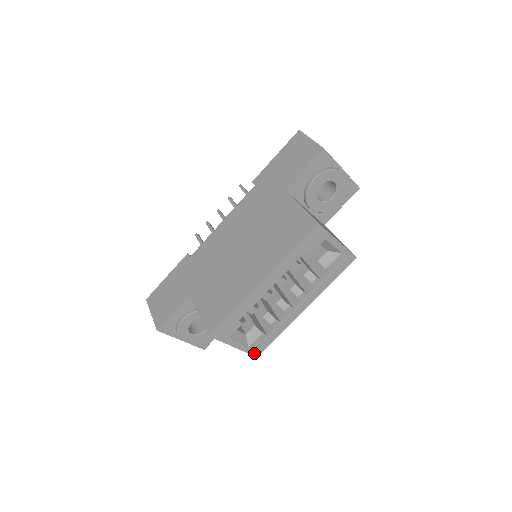
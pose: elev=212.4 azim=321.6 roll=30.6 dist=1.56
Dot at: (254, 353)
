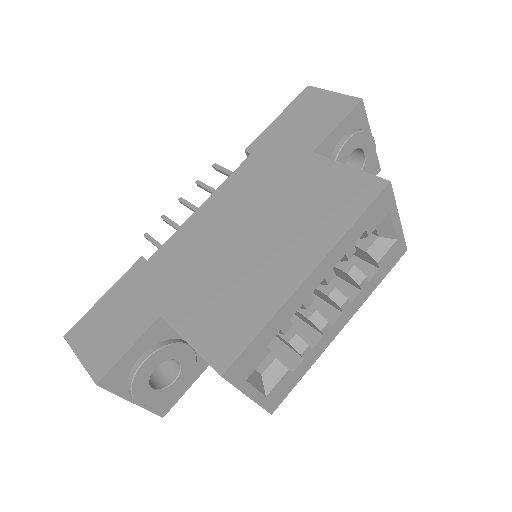
Dot at: (270, 407)
